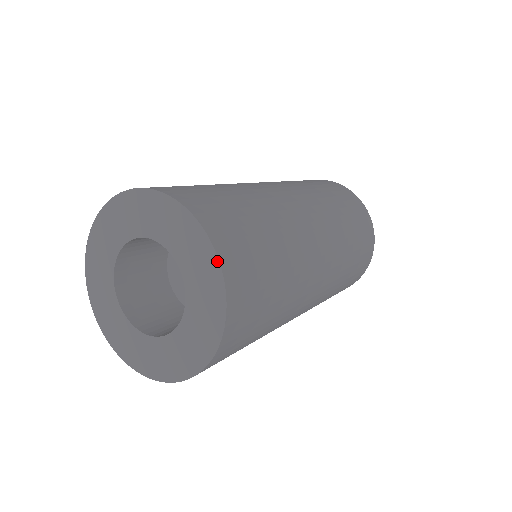
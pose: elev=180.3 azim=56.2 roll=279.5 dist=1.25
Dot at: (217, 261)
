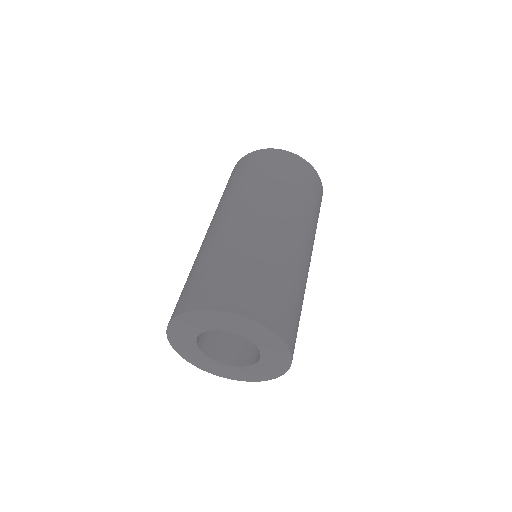
Dot at: (285, 345)
